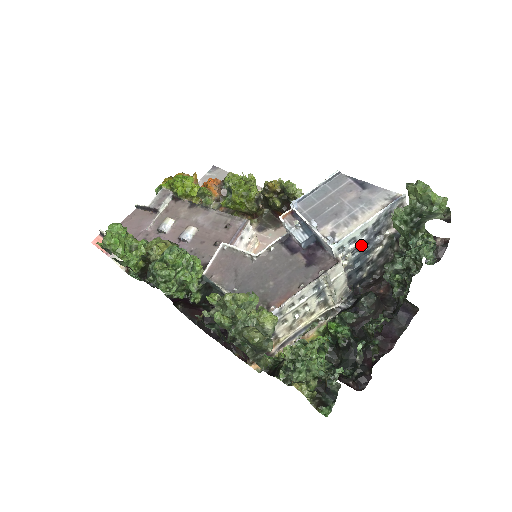
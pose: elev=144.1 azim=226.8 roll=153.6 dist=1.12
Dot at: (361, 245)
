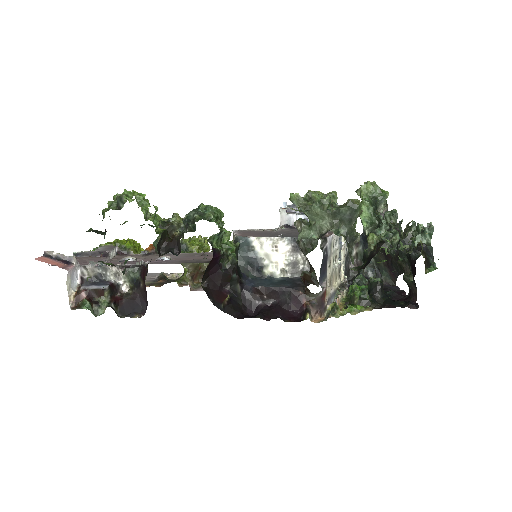
Dot at: occluded
